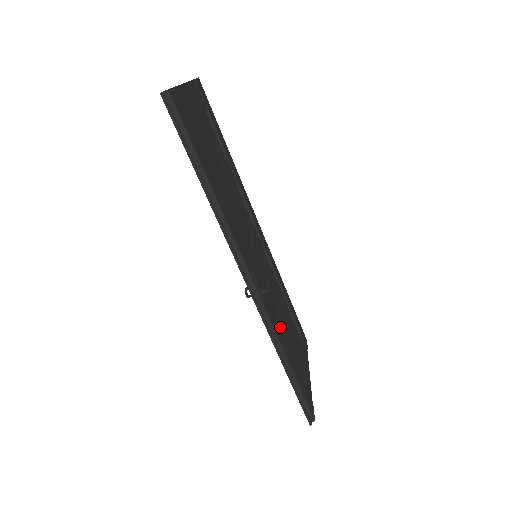
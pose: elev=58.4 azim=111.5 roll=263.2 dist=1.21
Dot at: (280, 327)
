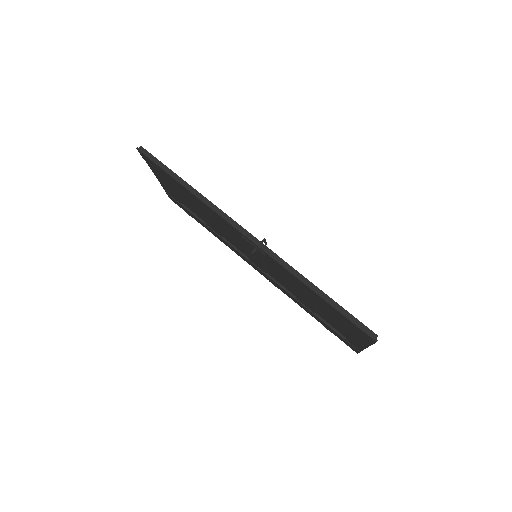
Dot at: occluded
